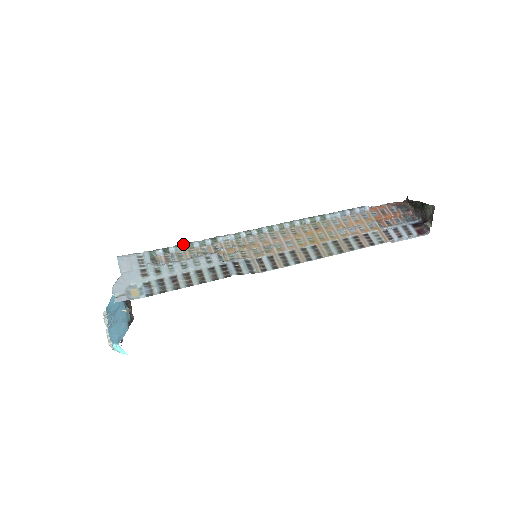
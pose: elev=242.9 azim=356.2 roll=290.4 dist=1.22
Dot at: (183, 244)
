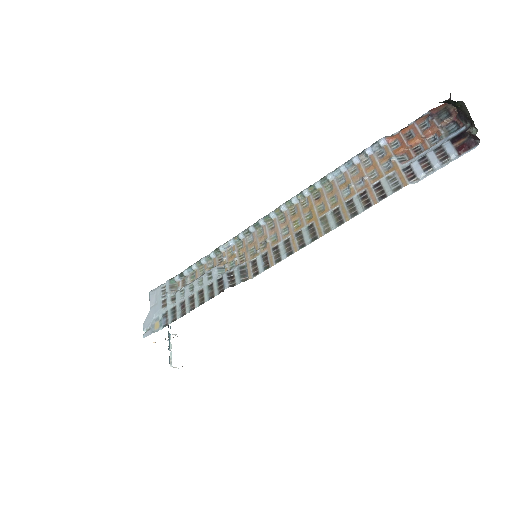
Dot at: (194, 264)
